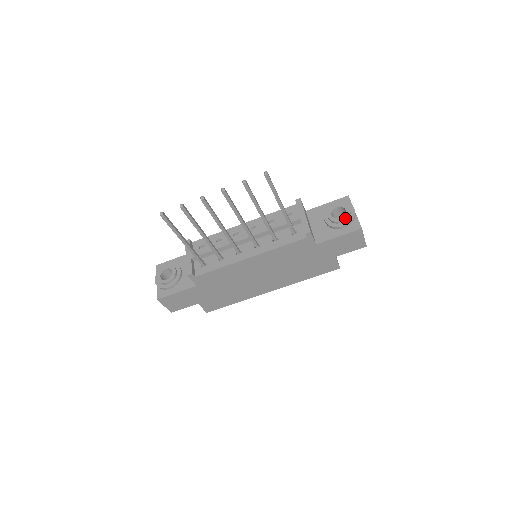
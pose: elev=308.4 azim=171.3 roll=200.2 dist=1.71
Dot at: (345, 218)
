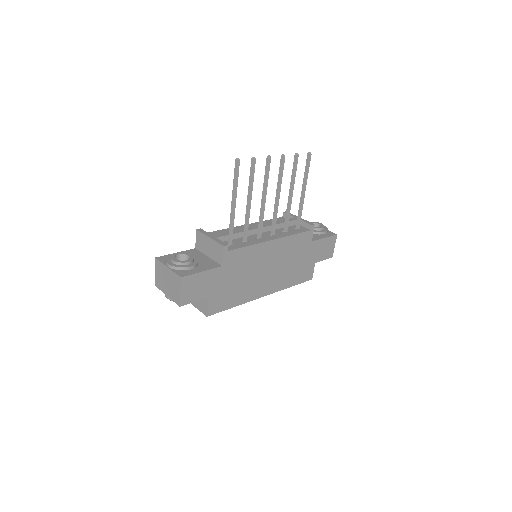
Dot at: (324, 227)
